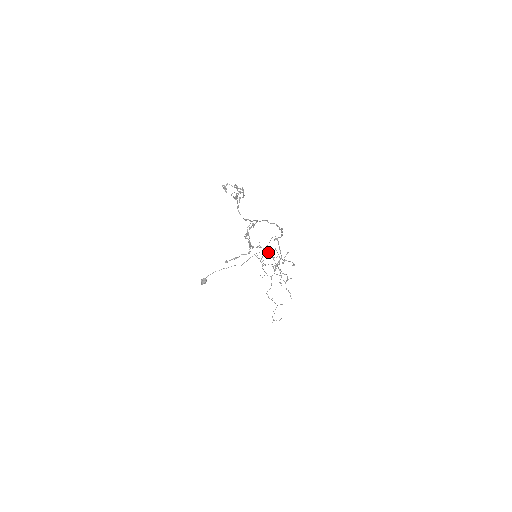
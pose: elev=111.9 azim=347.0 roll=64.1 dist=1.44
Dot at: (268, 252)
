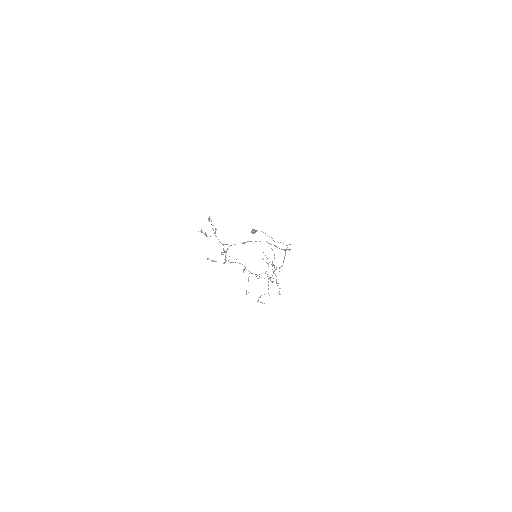
Dot at: (245, 267)
